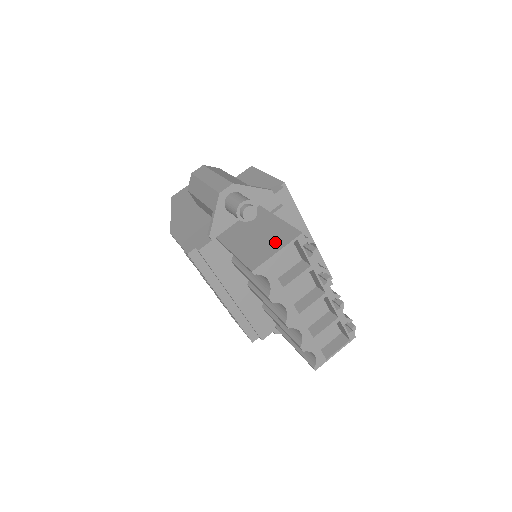
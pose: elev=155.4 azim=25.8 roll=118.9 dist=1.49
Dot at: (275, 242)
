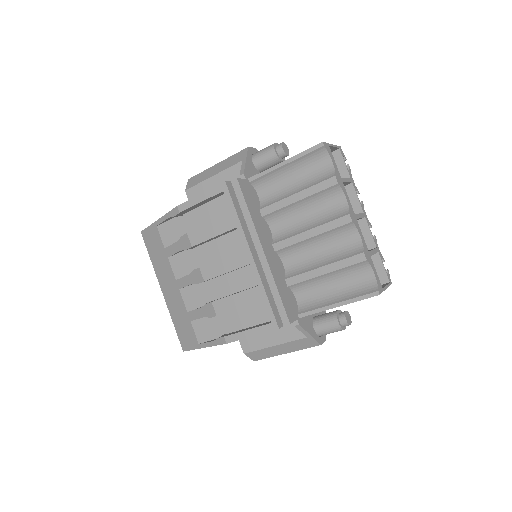
Dot at: occluded
